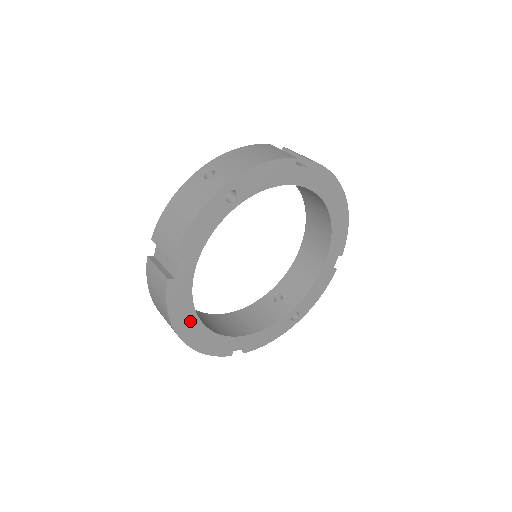
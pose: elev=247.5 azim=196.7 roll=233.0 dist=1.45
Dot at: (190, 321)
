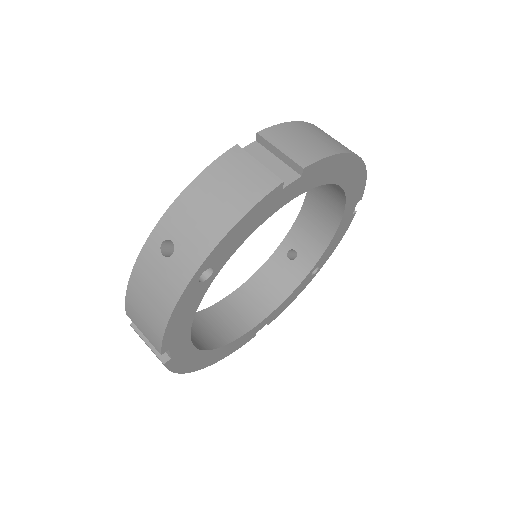
Dot at: (203, 357)
